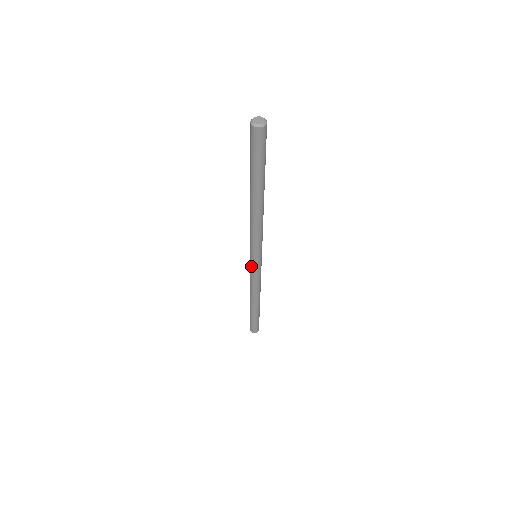
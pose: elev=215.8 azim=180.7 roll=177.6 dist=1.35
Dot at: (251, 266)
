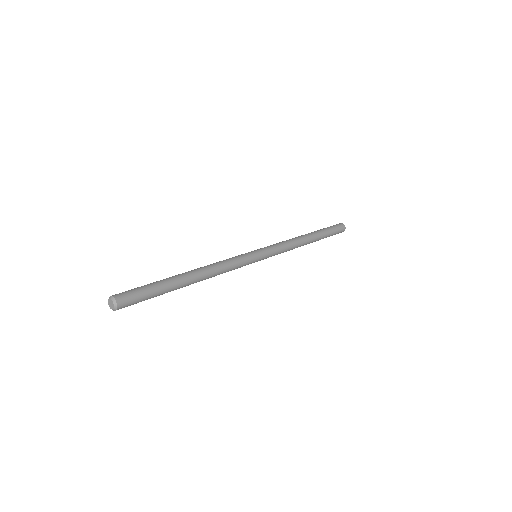
Dot at: occluded
